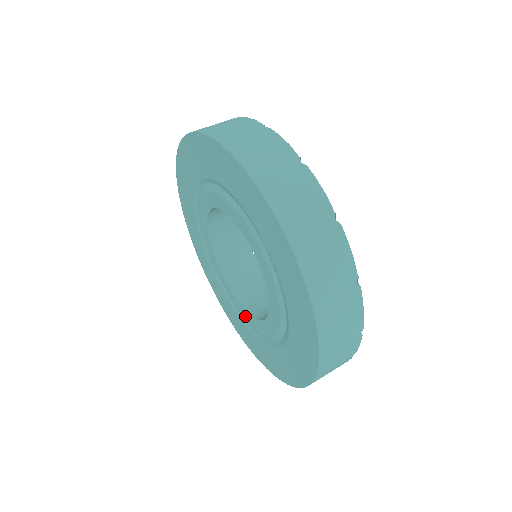
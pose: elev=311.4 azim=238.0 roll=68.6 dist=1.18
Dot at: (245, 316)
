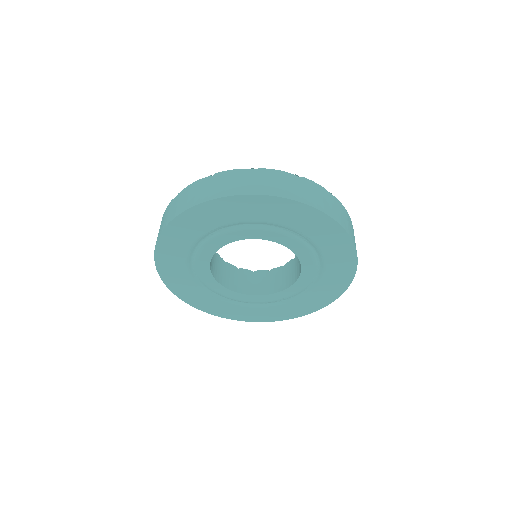
Dot at: (278, 298)
